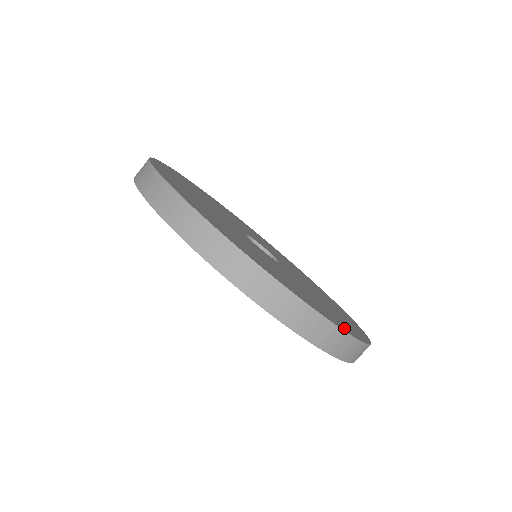
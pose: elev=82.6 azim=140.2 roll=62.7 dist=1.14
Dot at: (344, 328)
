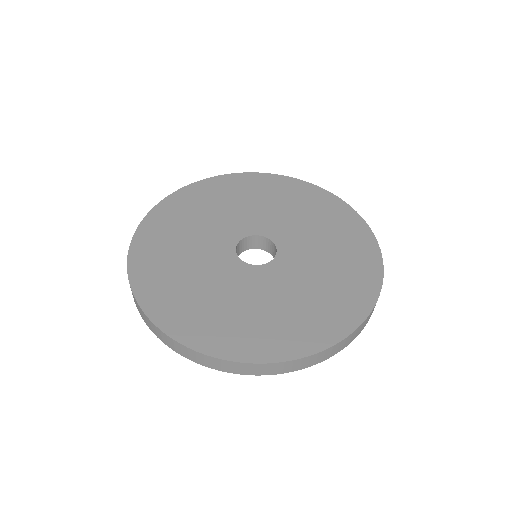
Dot at: (305, 348)
